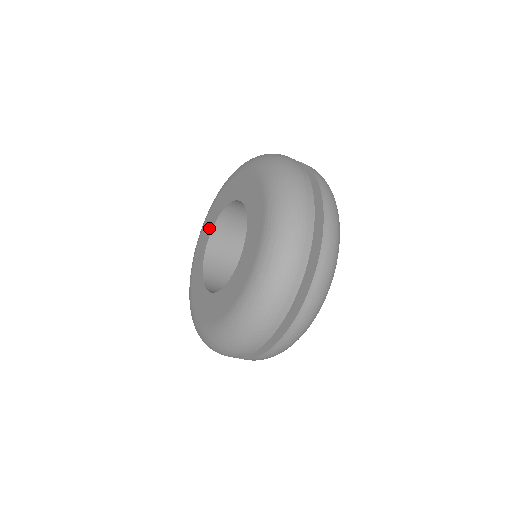
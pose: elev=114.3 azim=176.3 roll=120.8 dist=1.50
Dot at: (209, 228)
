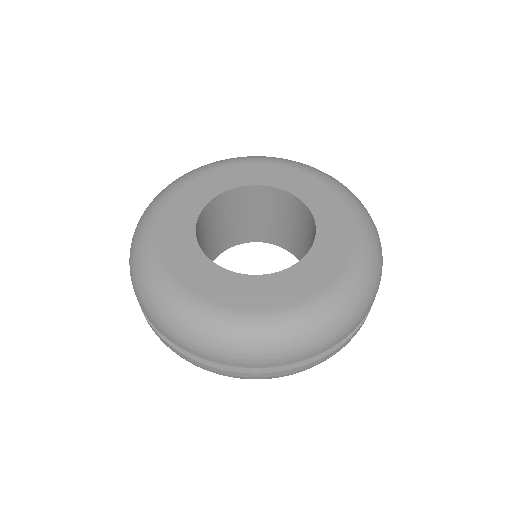
Dot at: (186, 238)
